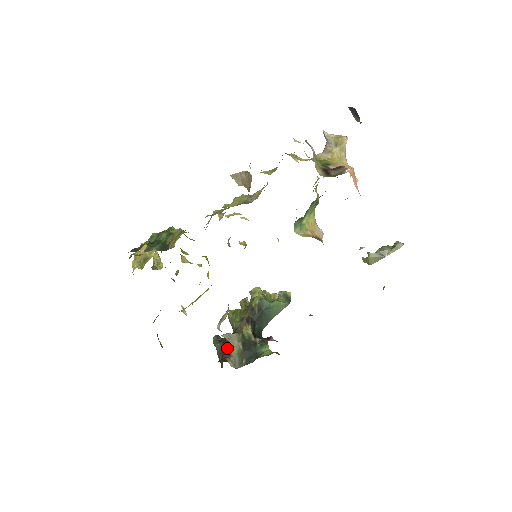
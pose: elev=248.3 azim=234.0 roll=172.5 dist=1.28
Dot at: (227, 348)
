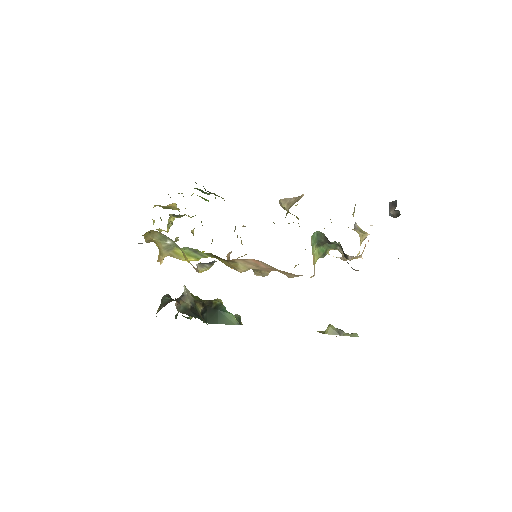
Dot at: (178, 299)
